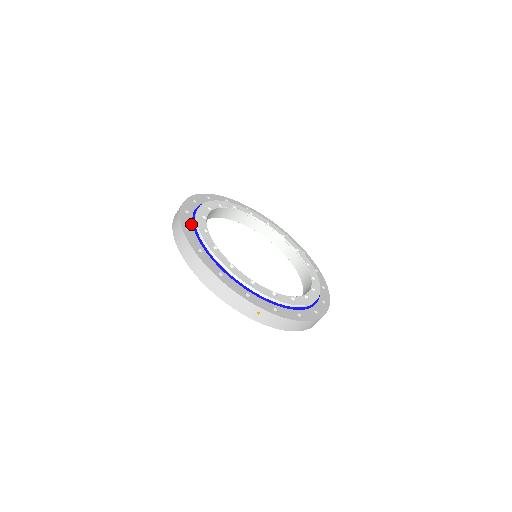
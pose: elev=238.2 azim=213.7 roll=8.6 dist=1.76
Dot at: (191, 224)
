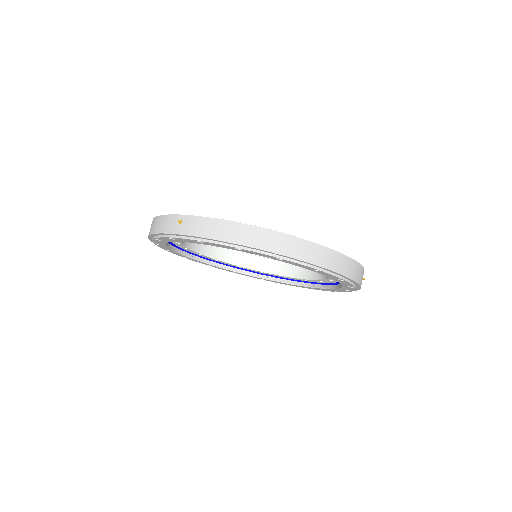
Dot at: occluded
